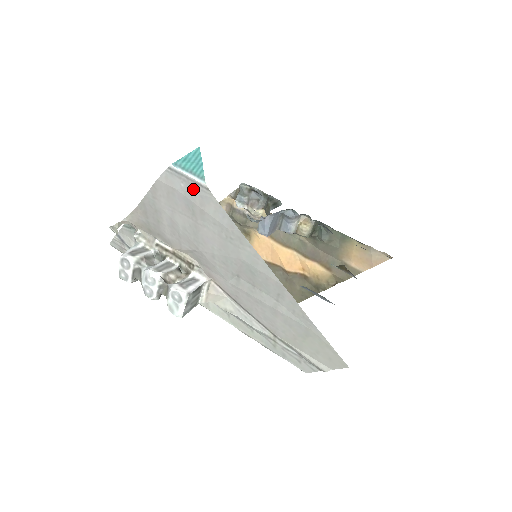
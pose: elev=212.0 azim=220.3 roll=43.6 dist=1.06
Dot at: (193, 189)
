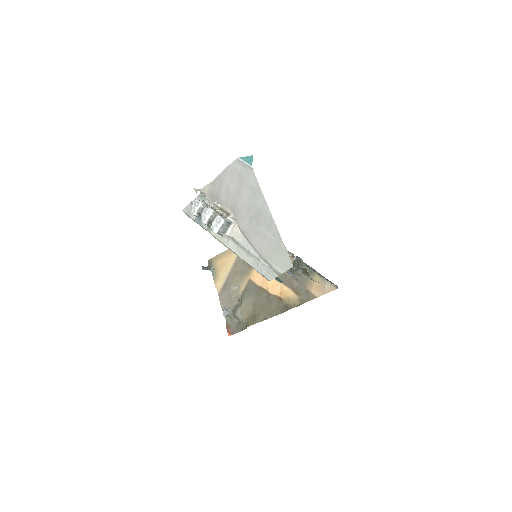
Dot at: (245, 169)
